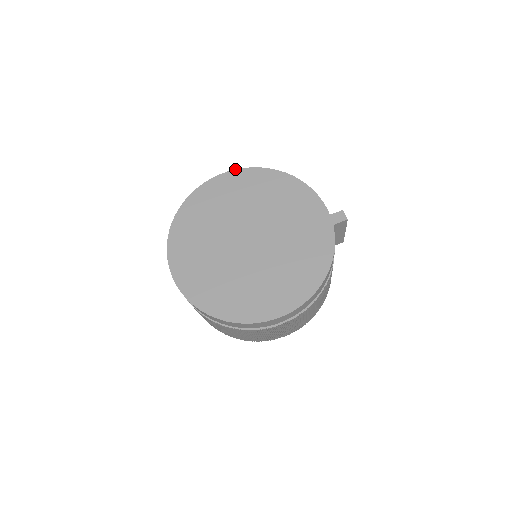
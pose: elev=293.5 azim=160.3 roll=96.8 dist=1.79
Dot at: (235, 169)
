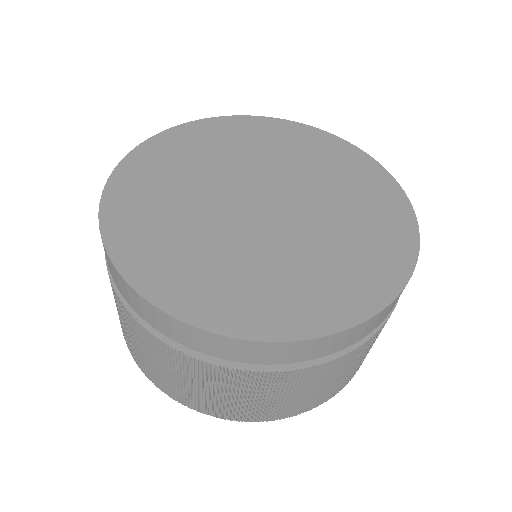
Dot at: (140, 143)
